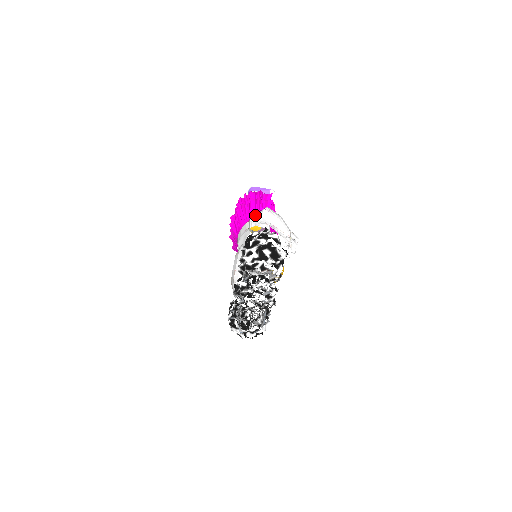
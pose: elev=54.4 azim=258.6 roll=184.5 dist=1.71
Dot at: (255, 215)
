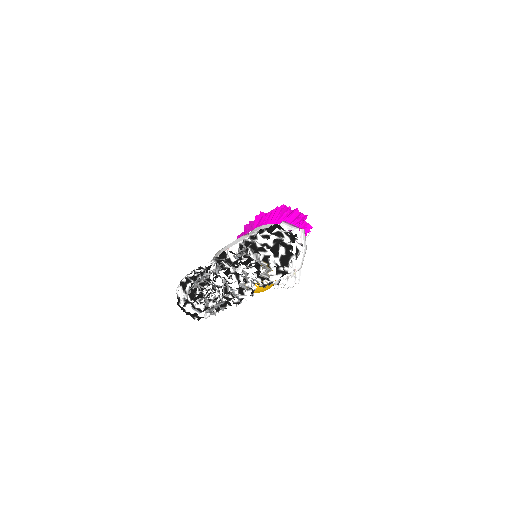
Dot at: (288, 224)
